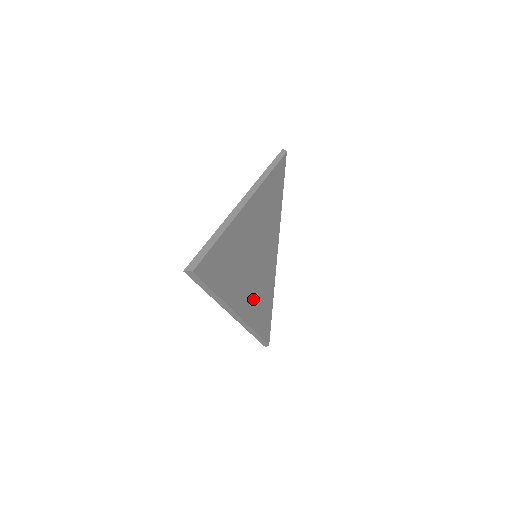
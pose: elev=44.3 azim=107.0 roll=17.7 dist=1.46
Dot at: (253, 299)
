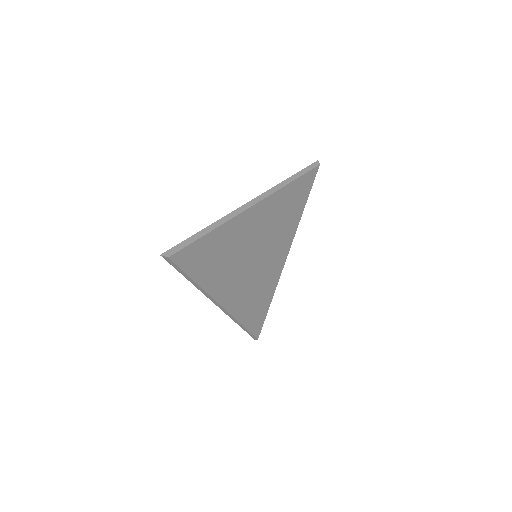
Dot at: (244, 294)
